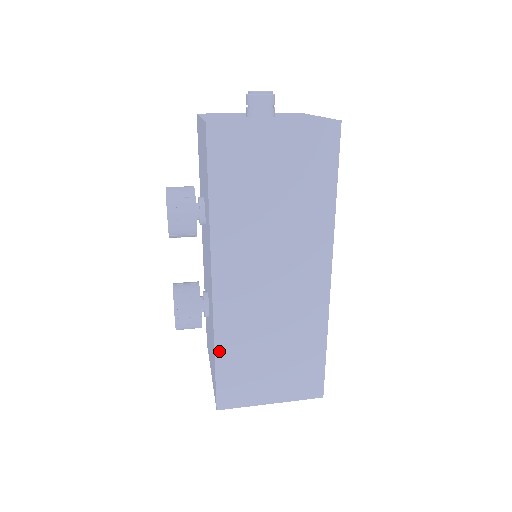
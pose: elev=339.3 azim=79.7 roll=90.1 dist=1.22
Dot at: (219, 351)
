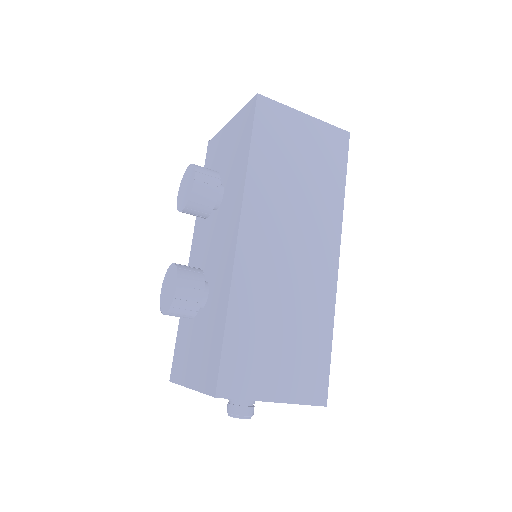
Dot at: (232, 314)
